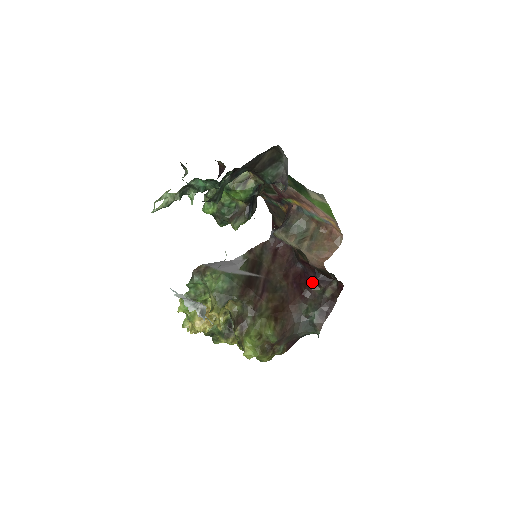
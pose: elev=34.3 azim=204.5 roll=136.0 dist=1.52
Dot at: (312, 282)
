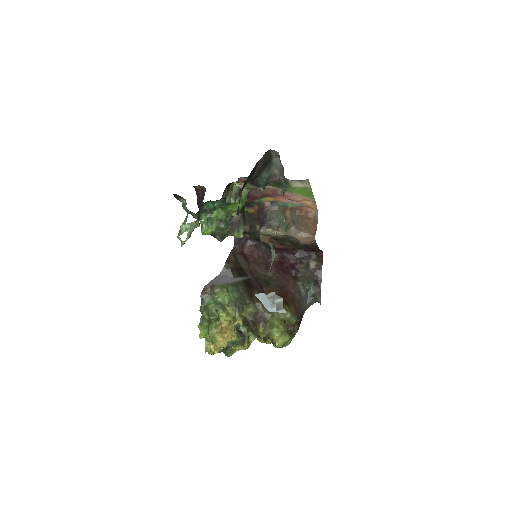
Dot at: (294, 263)
